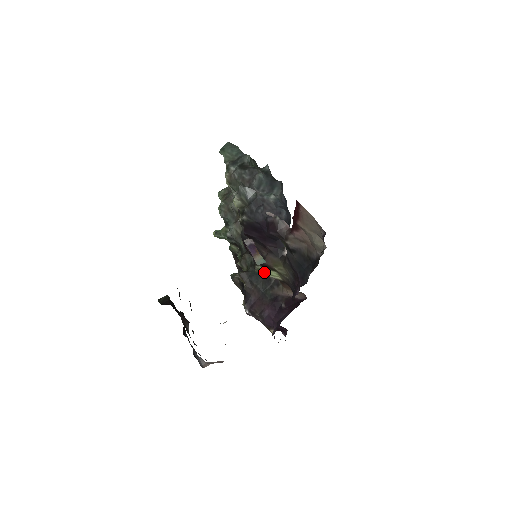
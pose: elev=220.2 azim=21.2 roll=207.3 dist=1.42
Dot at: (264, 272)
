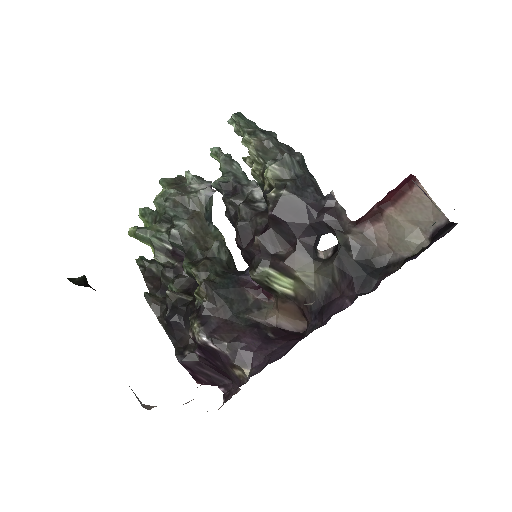
Dot at: (269, 278)
